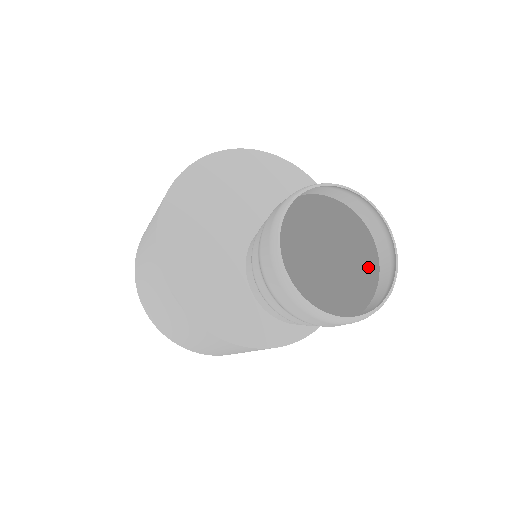
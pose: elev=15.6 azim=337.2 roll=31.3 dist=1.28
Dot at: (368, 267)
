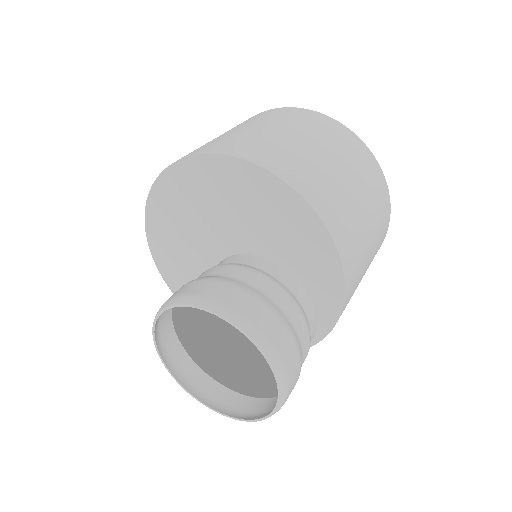
Dot at: (275, 381)
